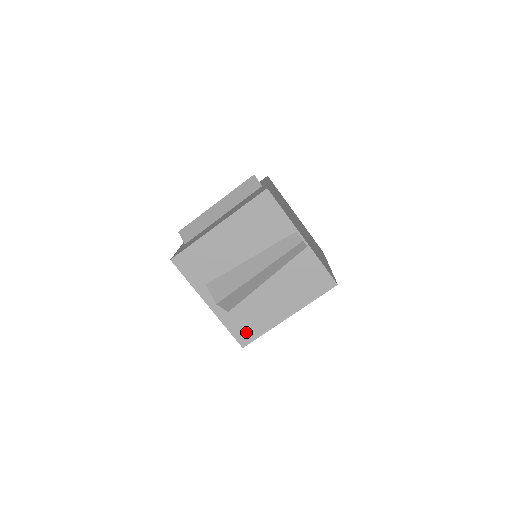
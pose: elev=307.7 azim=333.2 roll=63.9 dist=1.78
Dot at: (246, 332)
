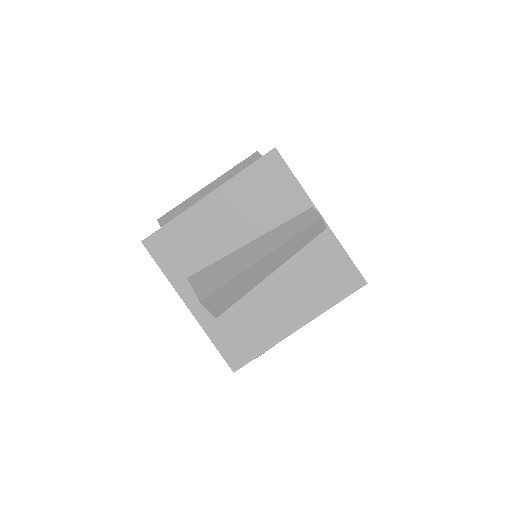
Dot at: (239, 349)
